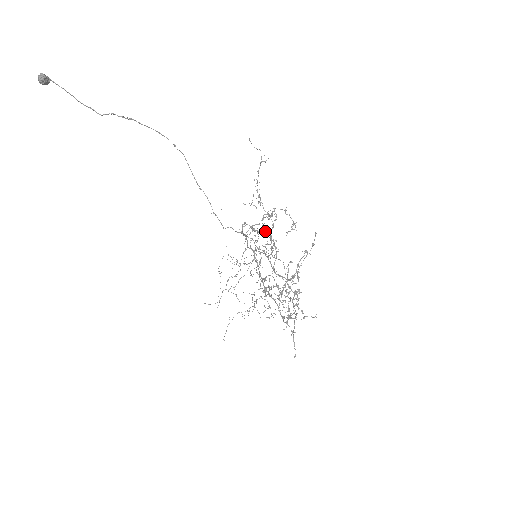
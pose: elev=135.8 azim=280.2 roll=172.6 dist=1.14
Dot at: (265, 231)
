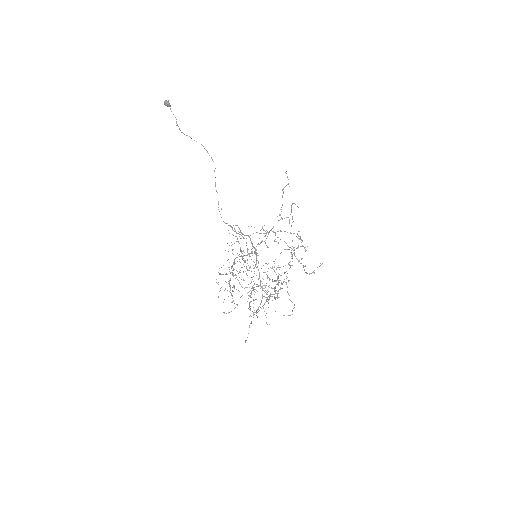
Dot at: occluded
